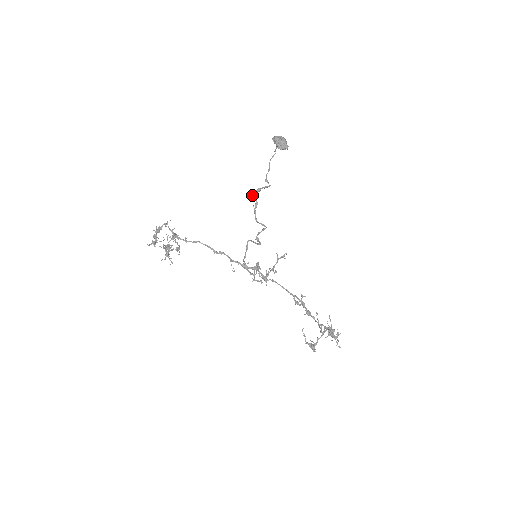
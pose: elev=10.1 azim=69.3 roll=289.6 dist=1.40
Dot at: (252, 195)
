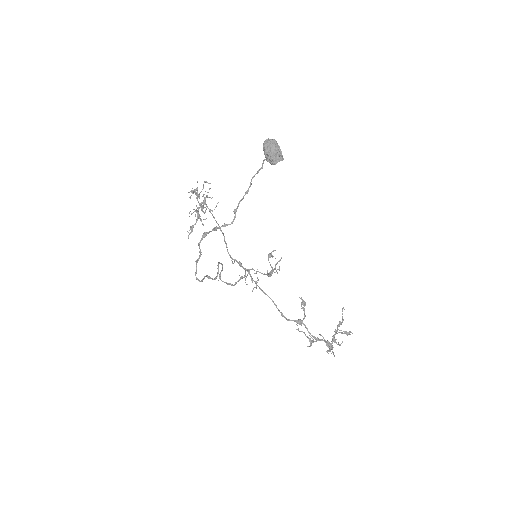
Dot at: occluded
